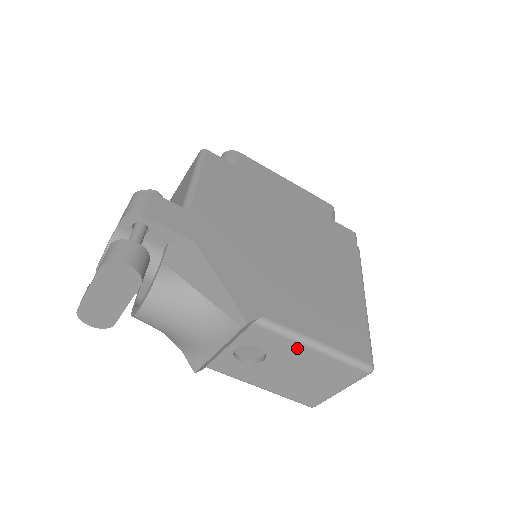
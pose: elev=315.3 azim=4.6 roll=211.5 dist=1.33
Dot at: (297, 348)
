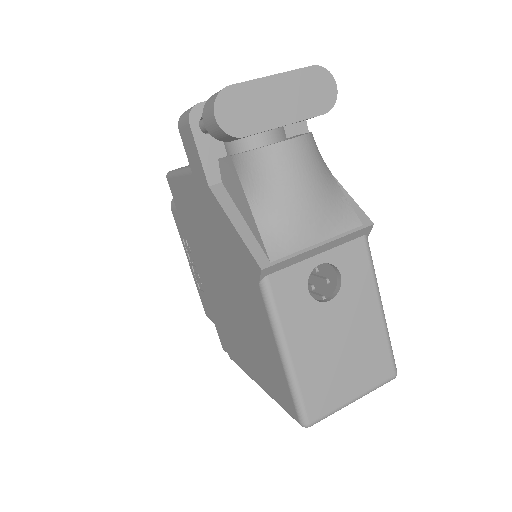
Dot at: (370, 298)
